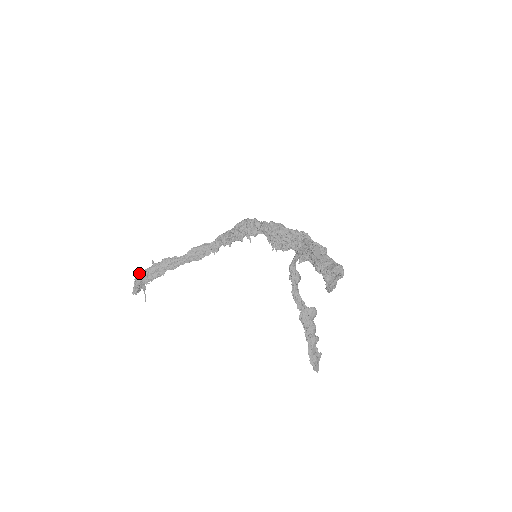
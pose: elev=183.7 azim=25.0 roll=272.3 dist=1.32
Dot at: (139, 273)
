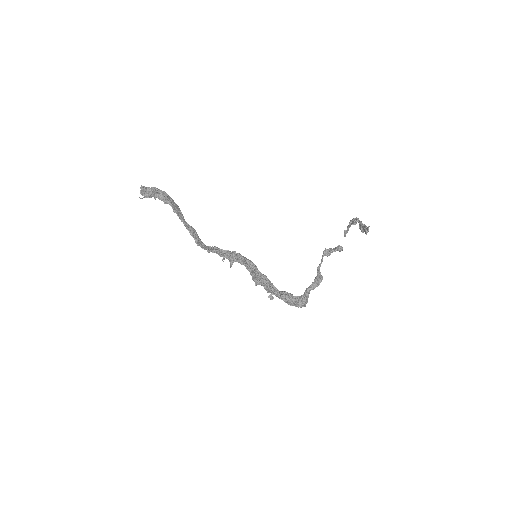
Dot at: occluded
